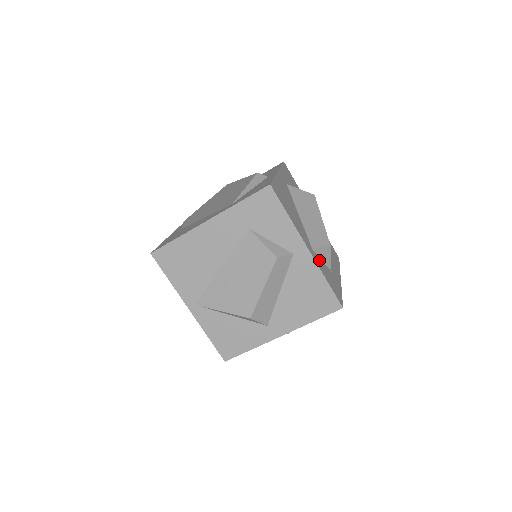
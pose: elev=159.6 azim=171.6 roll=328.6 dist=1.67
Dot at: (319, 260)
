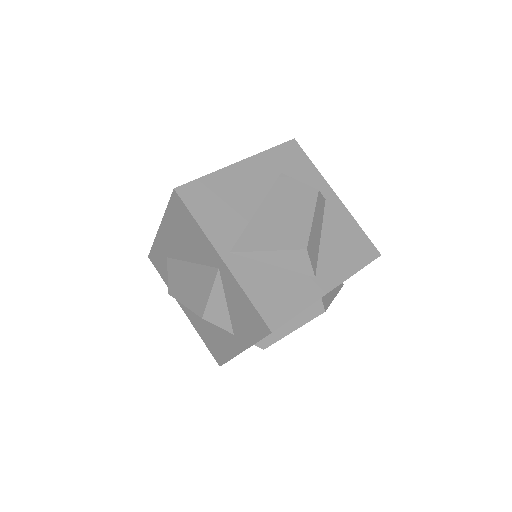
Dot at: occluded
